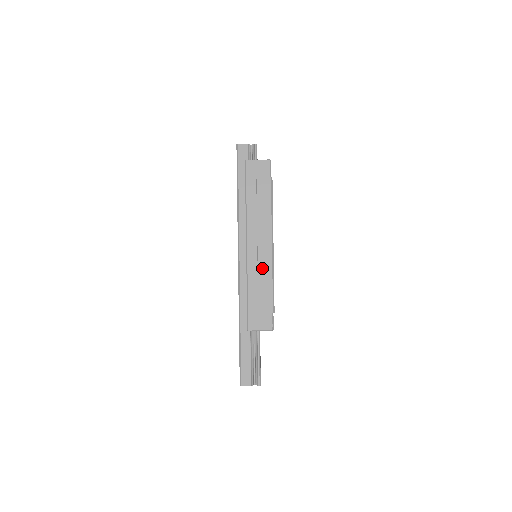
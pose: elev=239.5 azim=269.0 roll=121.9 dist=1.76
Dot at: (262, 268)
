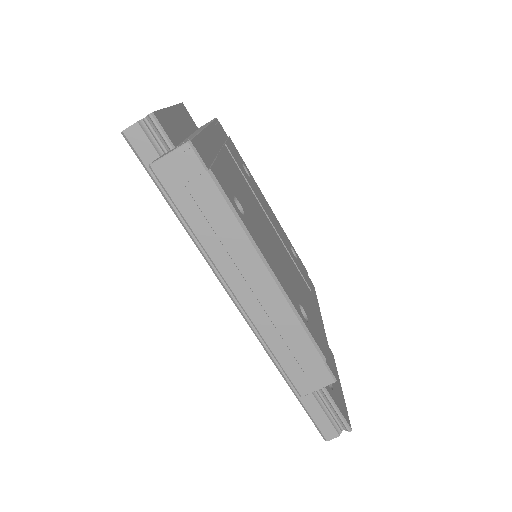
Dot at: (275, 314)
